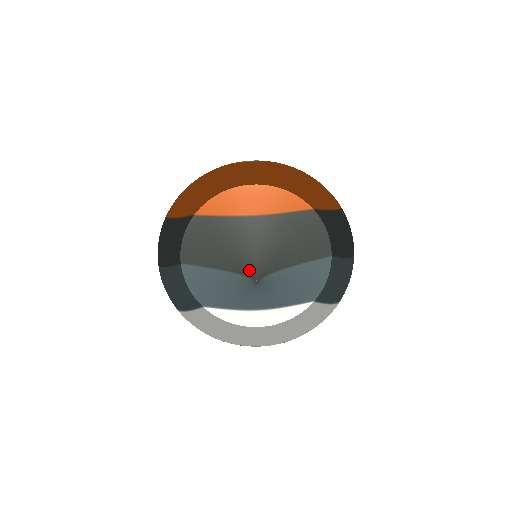
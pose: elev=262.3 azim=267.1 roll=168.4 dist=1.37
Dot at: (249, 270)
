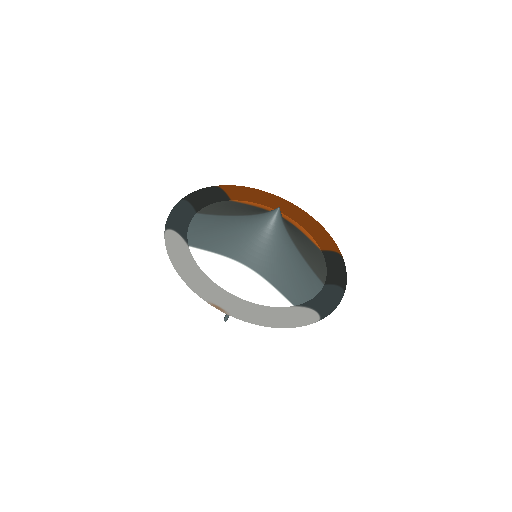
Dot at: occluded
